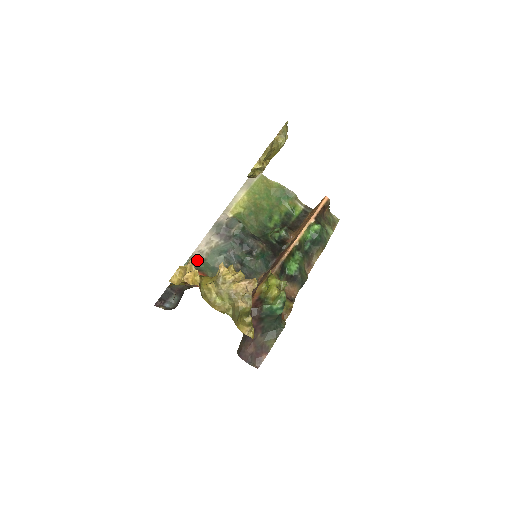
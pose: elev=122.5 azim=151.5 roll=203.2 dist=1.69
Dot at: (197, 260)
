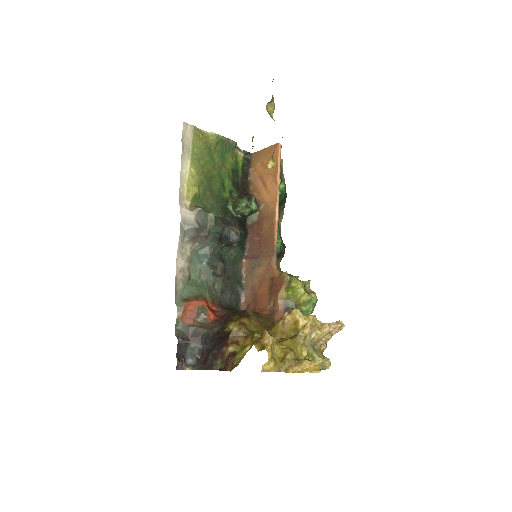
Dot at: (184, 284)
